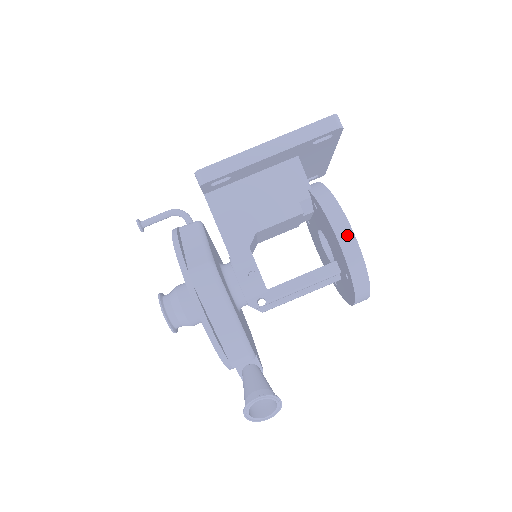
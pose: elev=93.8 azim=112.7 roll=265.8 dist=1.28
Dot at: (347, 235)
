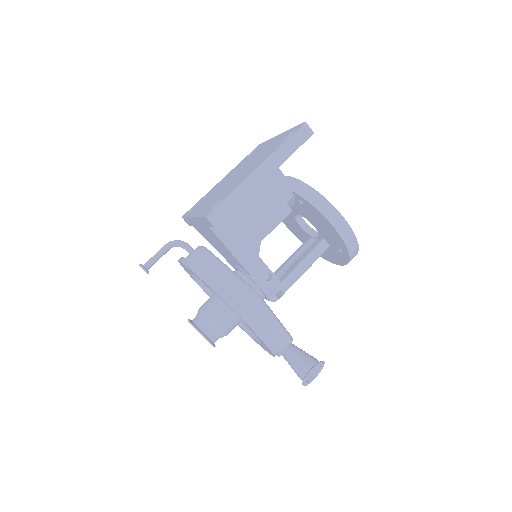
Dot at: (342, 224)
